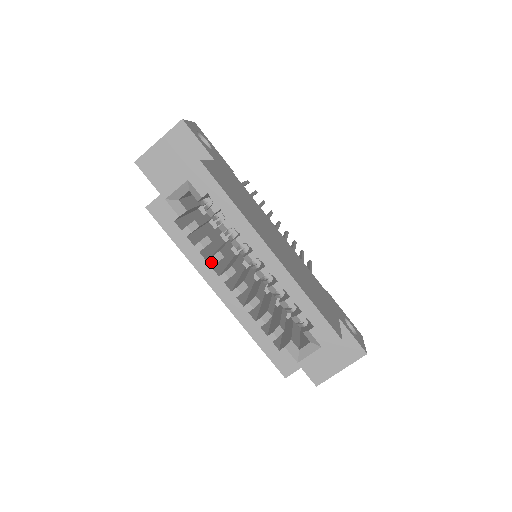
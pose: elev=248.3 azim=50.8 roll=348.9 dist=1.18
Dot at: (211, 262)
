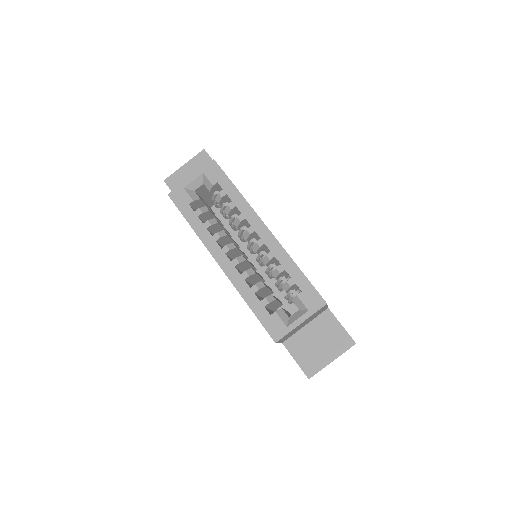
Dot at: (216, 237)
